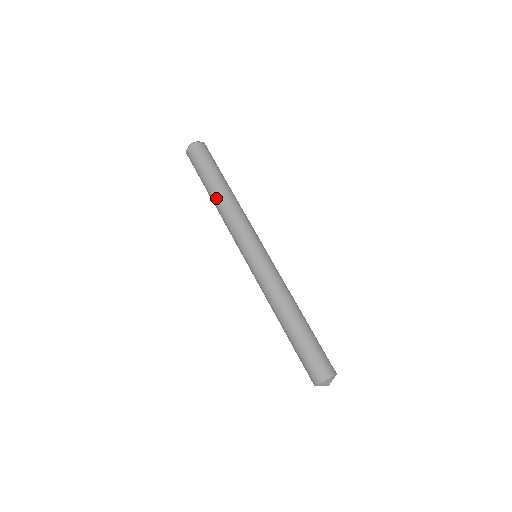
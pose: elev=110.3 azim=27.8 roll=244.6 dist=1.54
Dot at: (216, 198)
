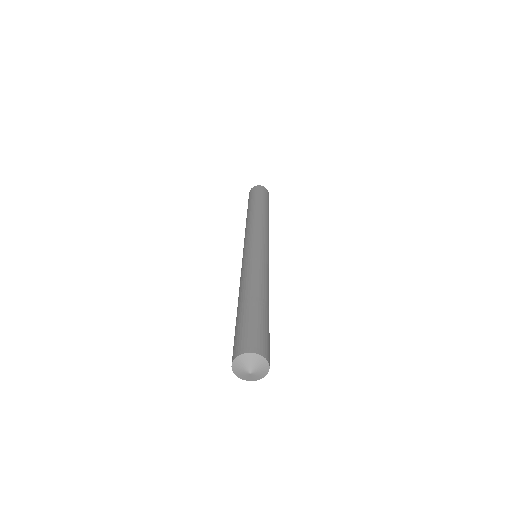
Dot at: (247, 216)
